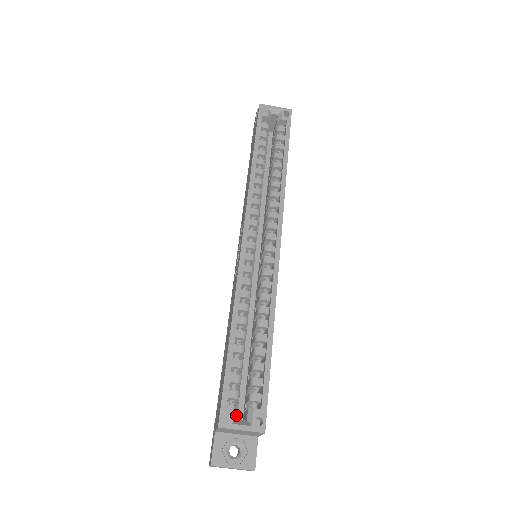
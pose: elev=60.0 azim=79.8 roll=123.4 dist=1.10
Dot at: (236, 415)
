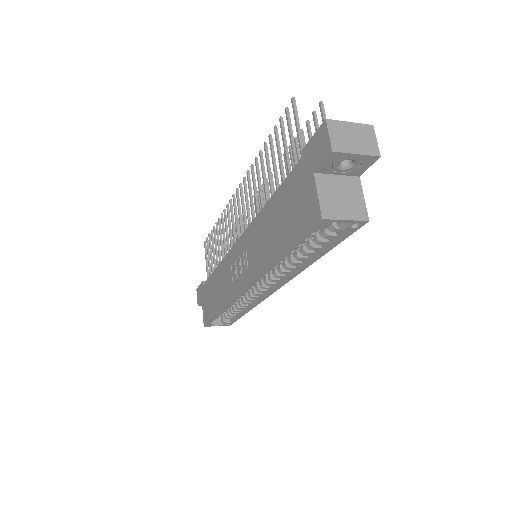
Dot at: (215, 323)
